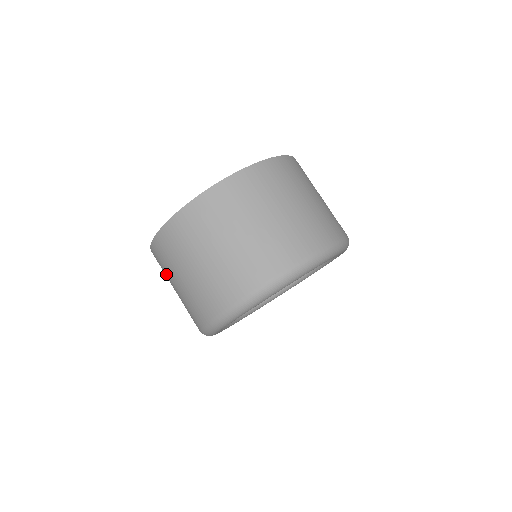
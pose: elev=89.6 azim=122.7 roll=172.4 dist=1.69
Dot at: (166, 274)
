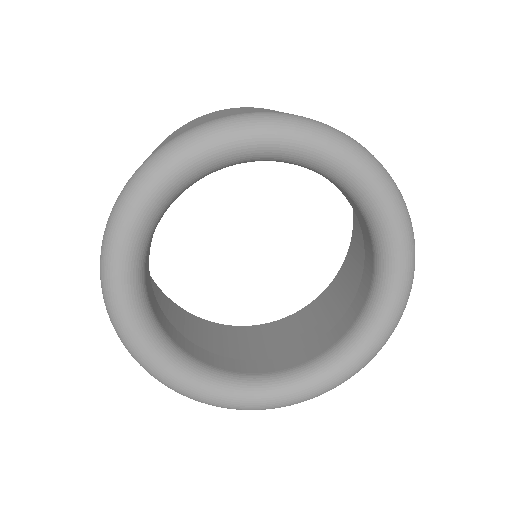
Dot at: occluded
